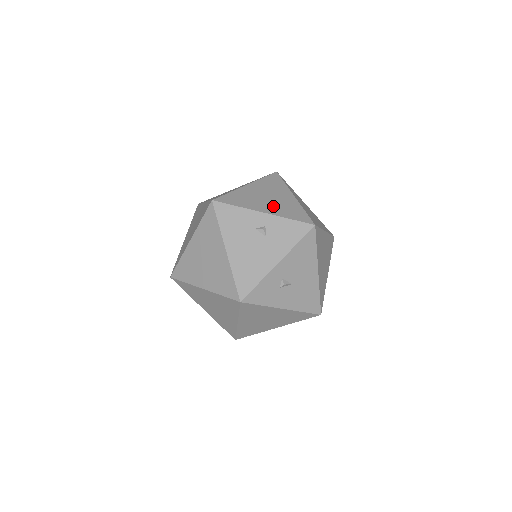
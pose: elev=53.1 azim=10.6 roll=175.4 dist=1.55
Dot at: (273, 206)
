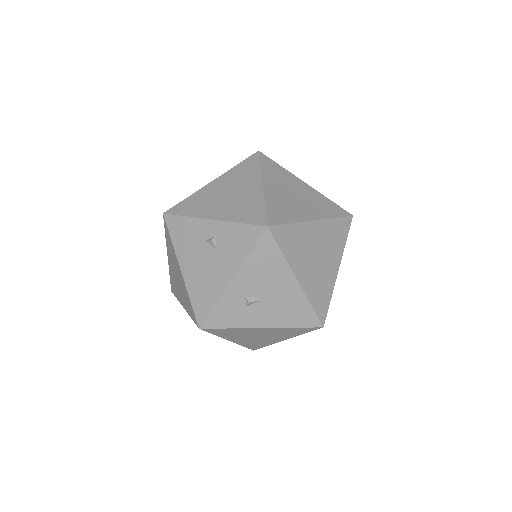
Dot at: (228, 207)
